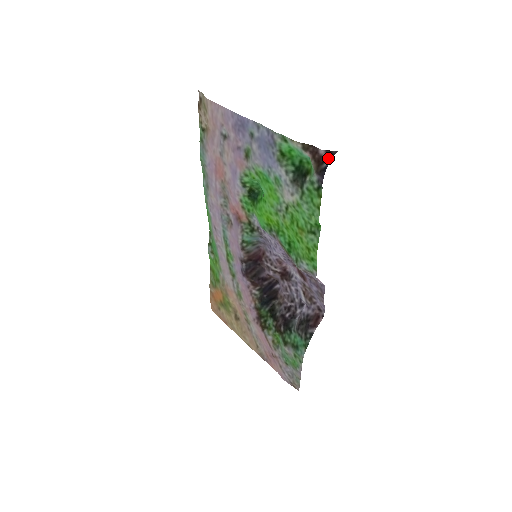
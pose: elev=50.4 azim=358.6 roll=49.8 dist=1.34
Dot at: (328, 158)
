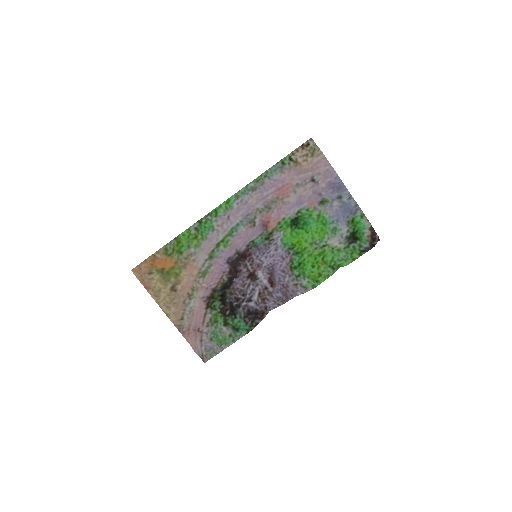
Dot at: (377, 241)
